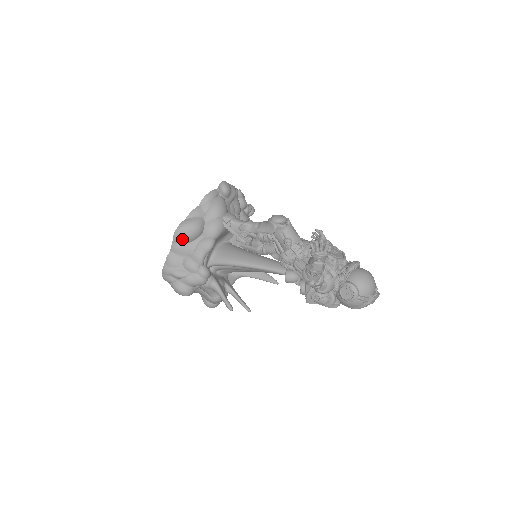
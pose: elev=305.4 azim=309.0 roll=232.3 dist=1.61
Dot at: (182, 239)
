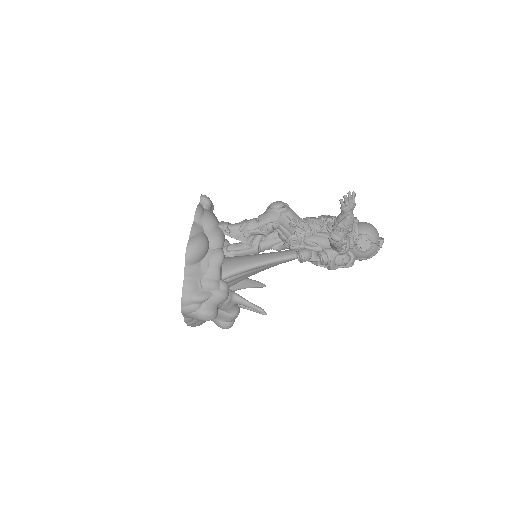
Dot at: (195, 259)
